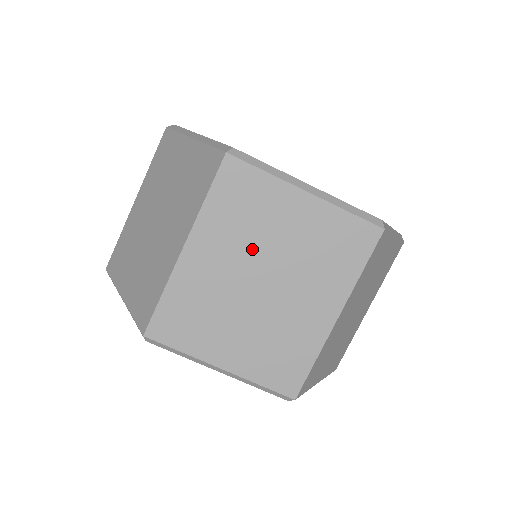
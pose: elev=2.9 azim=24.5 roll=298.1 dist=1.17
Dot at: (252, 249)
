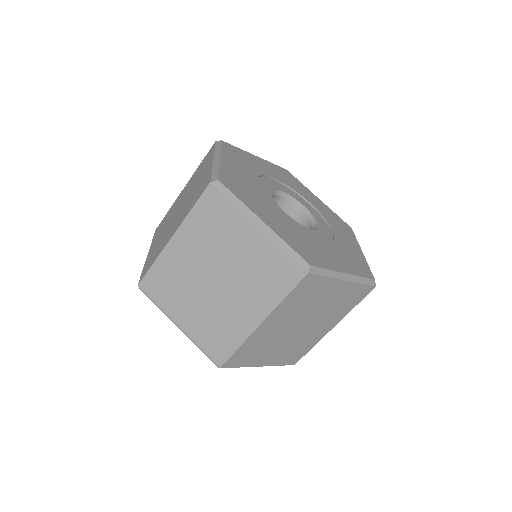
Dot at: (213, 254)
